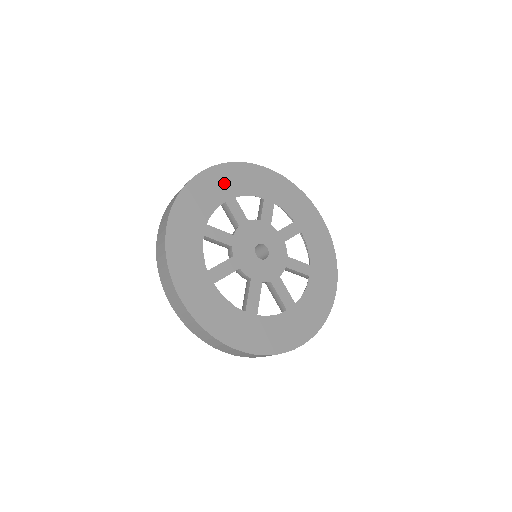
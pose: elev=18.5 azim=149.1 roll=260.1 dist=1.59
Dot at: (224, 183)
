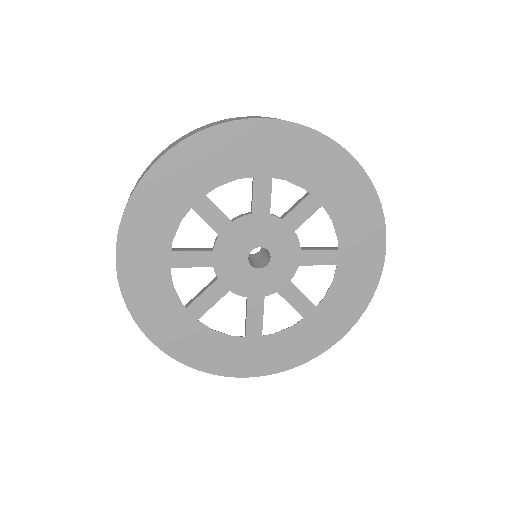
Dot at: (183, 179)
